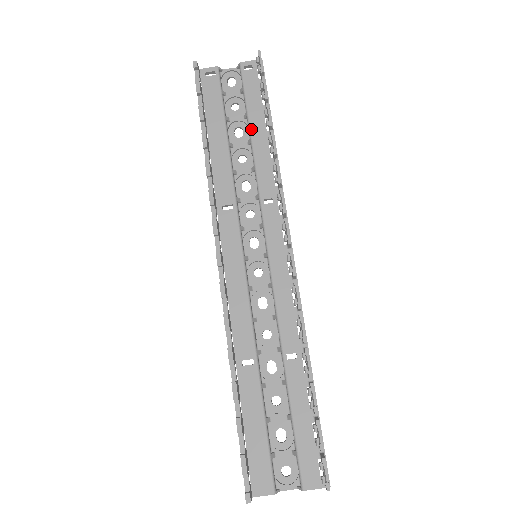
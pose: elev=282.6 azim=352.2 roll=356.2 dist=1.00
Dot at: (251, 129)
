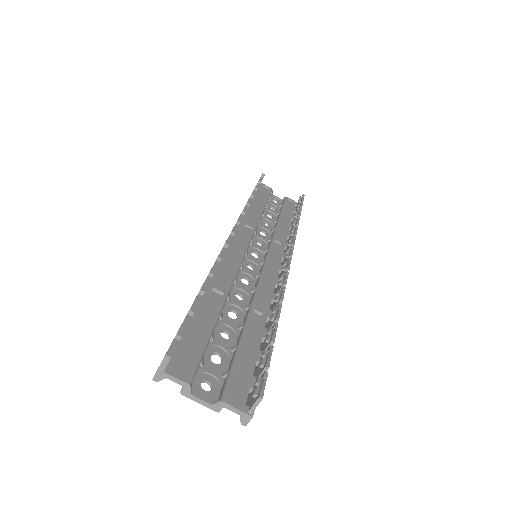
Dot at: (281, 216)
